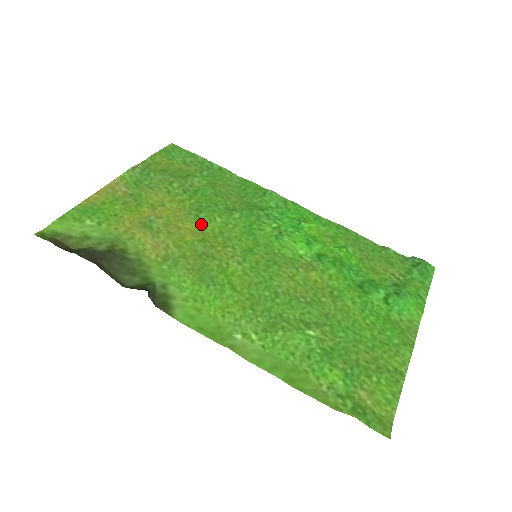
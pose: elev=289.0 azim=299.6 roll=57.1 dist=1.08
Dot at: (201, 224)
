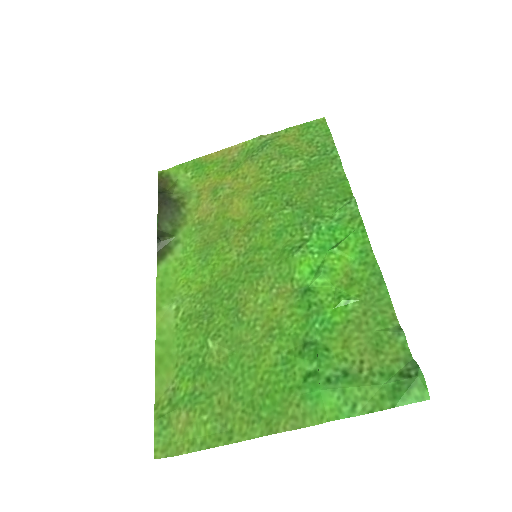
Dot at: (252, 206)
